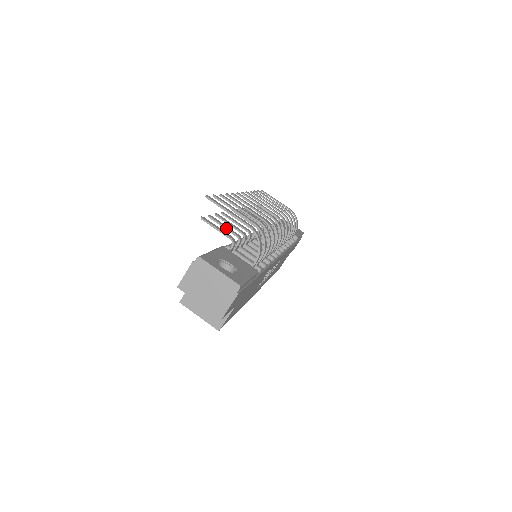
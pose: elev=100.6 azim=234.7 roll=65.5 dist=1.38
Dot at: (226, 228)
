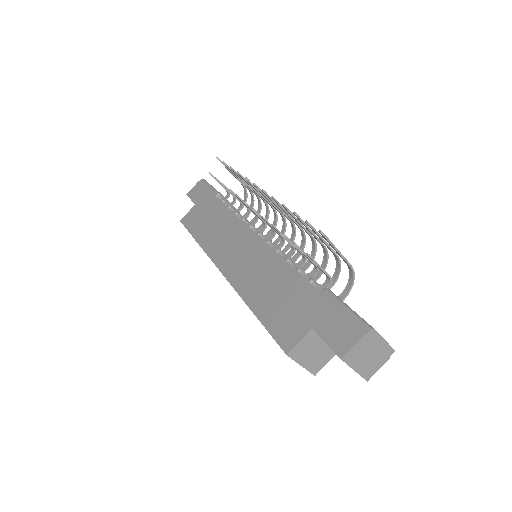
Dot at: occluded
